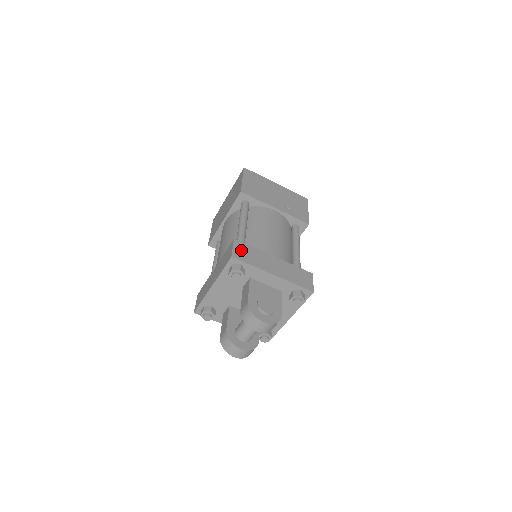
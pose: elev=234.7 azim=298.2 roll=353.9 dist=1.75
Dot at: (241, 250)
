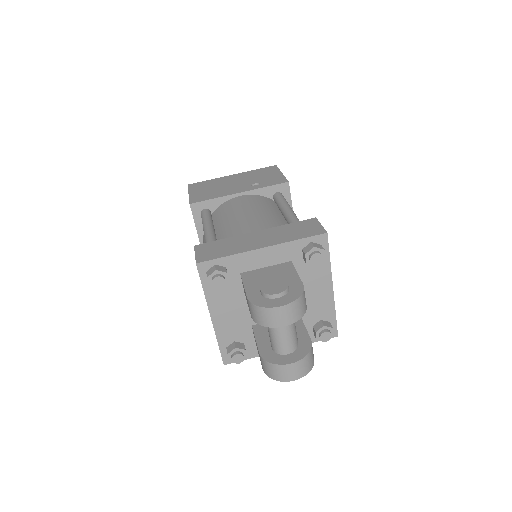
Dot at: (207, 250)
